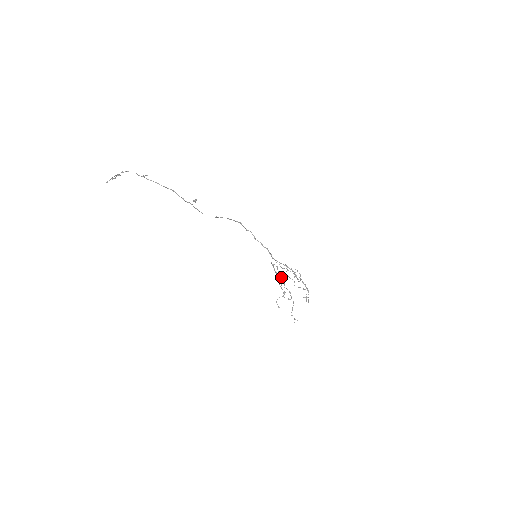
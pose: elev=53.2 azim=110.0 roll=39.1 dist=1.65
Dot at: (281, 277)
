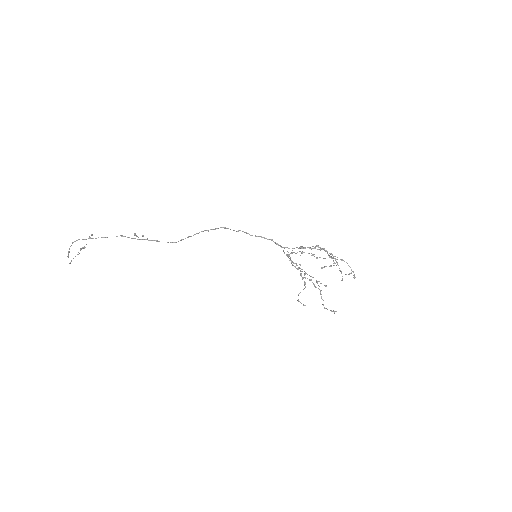
Dot at: (295, 266)
